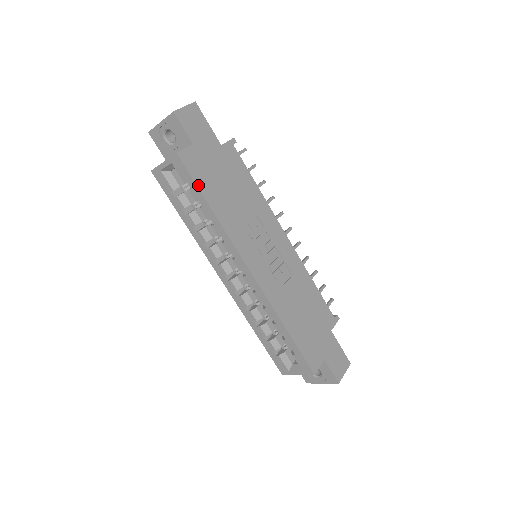
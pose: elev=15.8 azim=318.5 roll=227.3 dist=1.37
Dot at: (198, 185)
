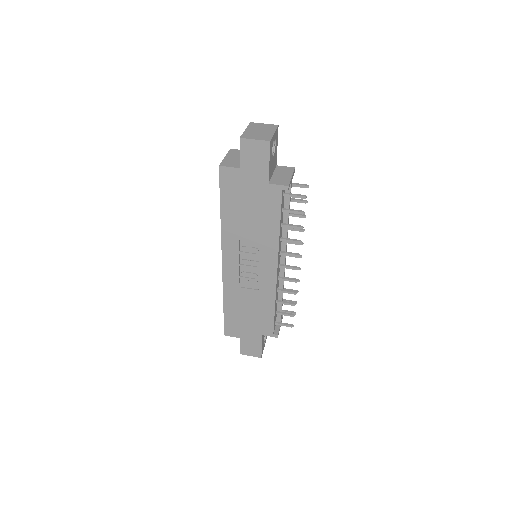
Dot at: (221, 194)
